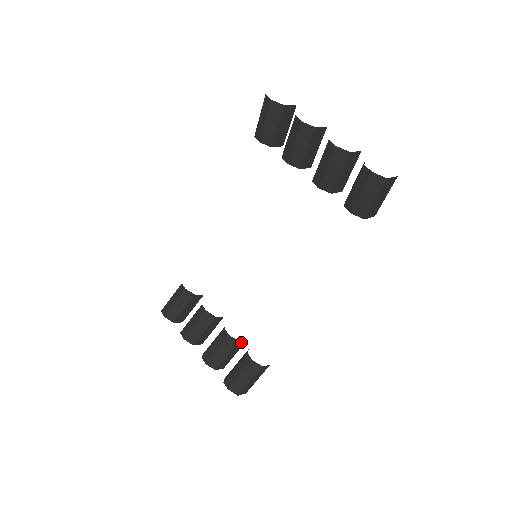
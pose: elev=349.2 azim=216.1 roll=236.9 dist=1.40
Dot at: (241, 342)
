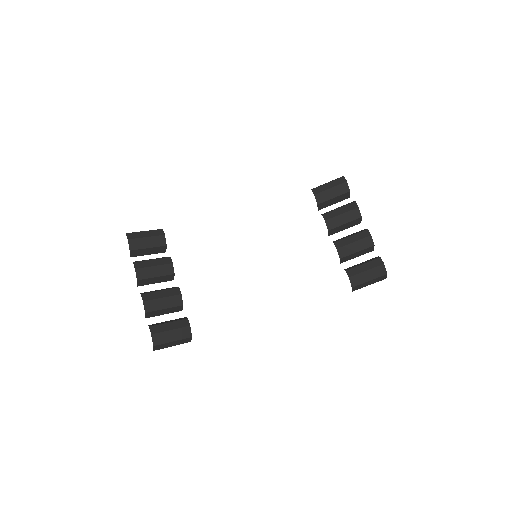
Dot at: (181, 308)
